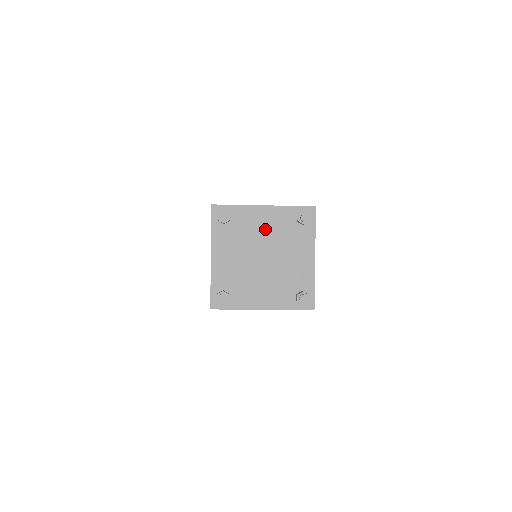
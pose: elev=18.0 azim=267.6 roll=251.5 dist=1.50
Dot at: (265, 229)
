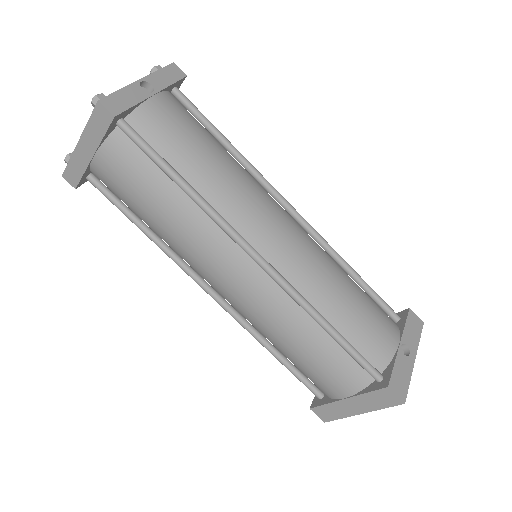
Dot at: occluded
